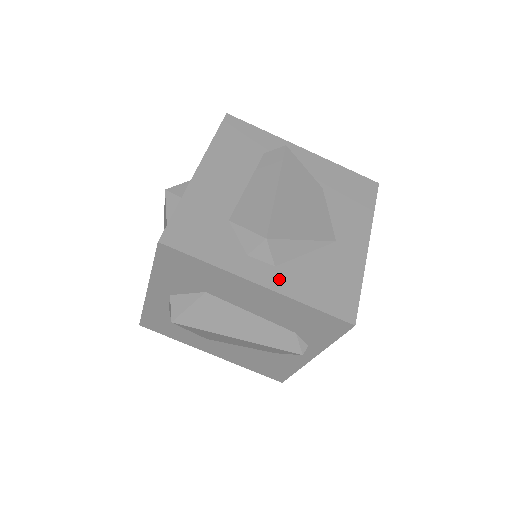
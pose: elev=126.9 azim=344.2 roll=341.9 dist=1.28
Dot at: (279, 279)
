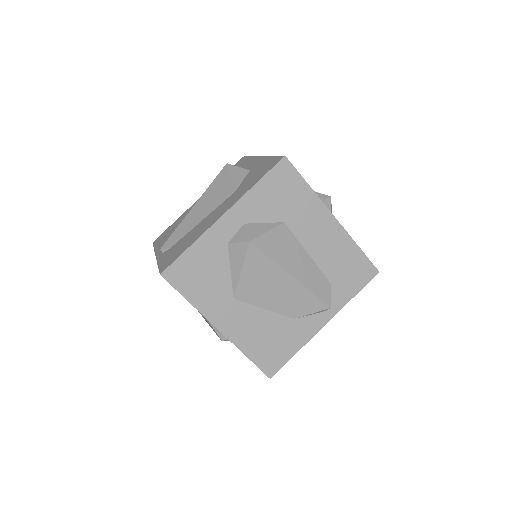
Dot at: occluded
